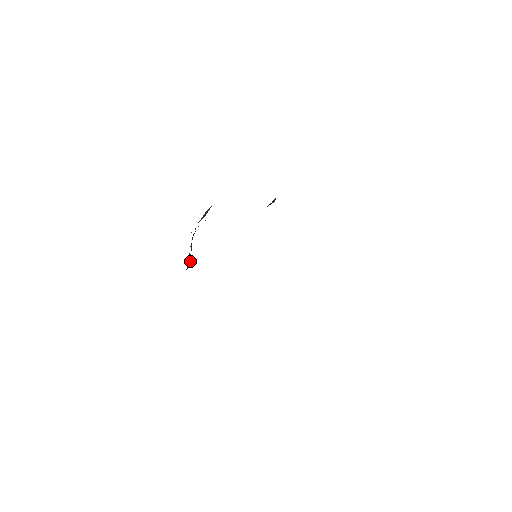
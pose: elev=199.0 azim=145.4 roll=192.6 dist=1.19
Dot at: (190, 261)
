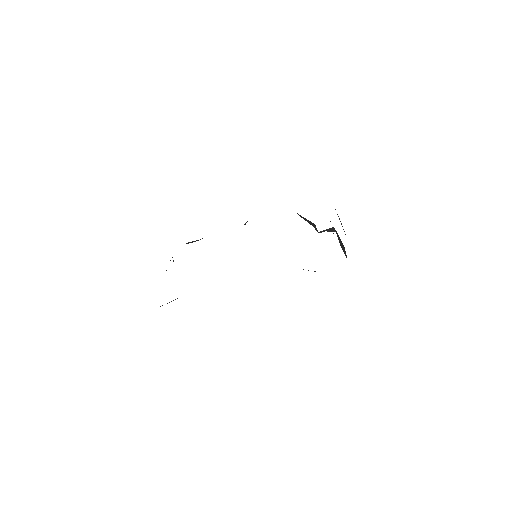
Dot at: occluded
